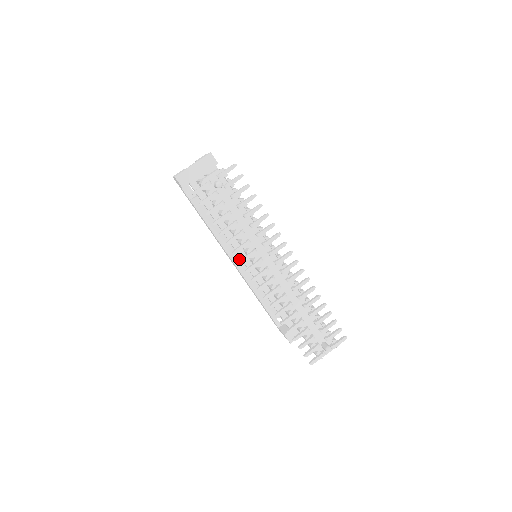
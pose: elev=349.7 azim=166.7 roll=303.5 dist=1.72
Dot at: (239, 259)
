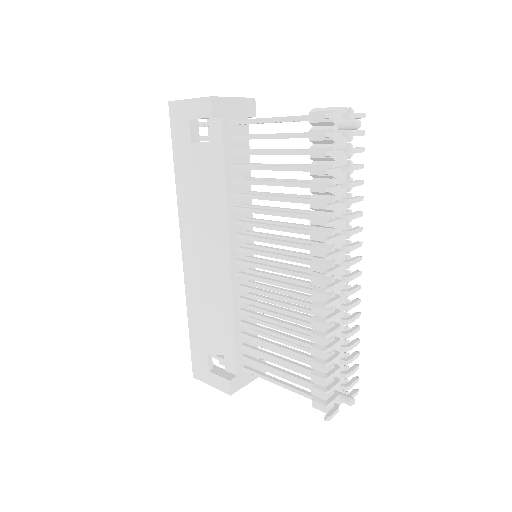
Dot at: (219, 254)
